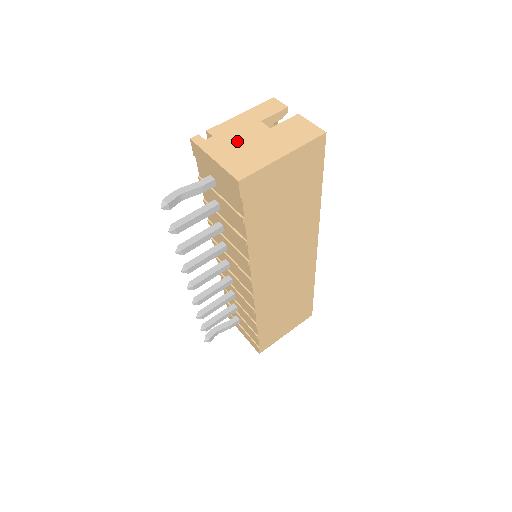
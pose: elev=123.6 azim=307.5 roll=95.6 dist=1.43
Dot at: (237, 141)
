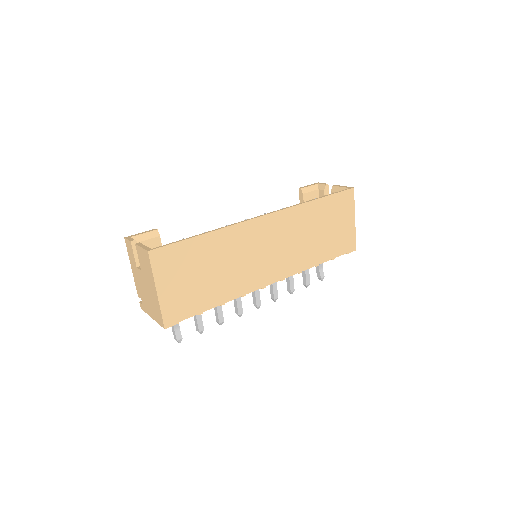
Dot at: (145, 295)
